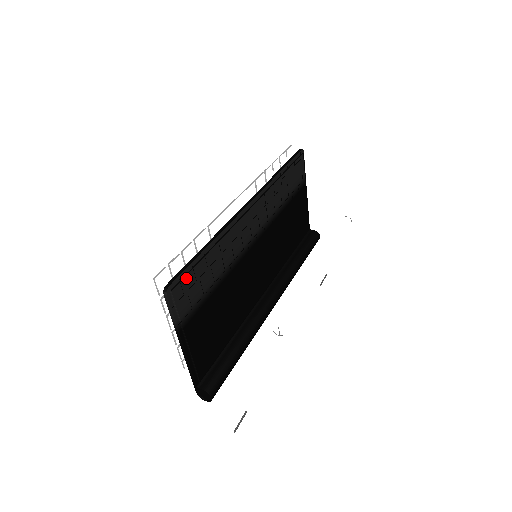
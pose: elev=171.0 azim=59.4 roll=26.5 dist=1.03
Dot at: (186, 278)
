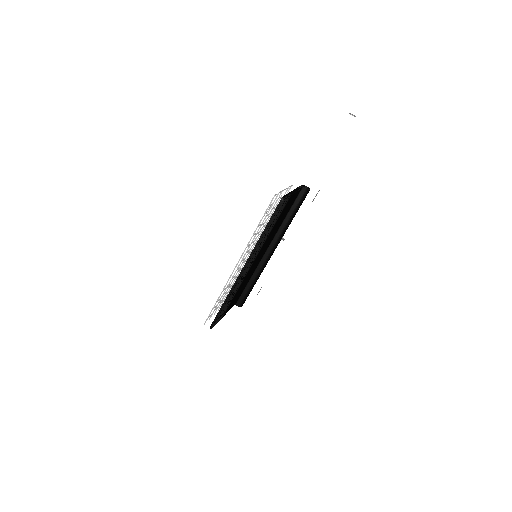
Dot at: (218, 319)
